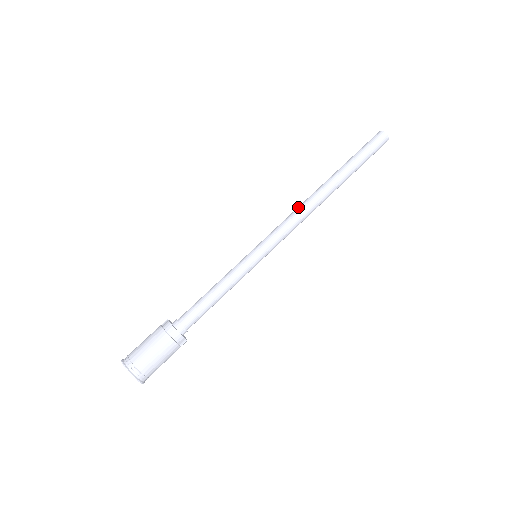
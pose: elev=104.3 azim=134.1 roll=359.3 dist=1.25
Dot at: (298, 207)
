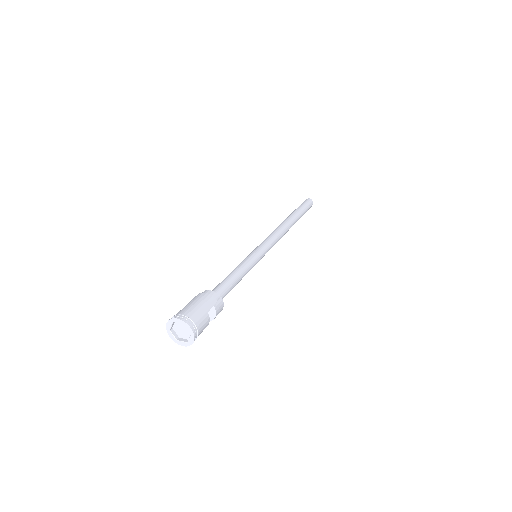
Dot at: occluded
